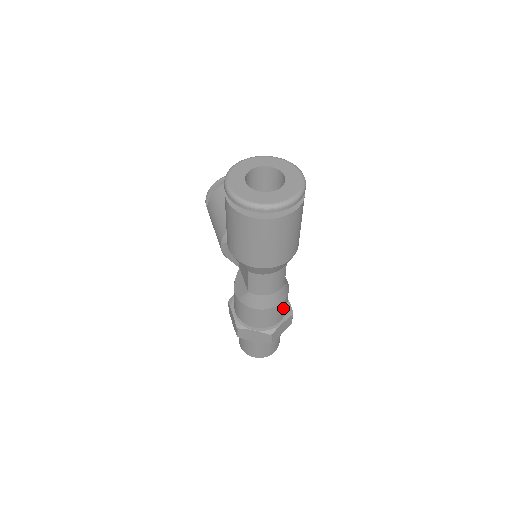
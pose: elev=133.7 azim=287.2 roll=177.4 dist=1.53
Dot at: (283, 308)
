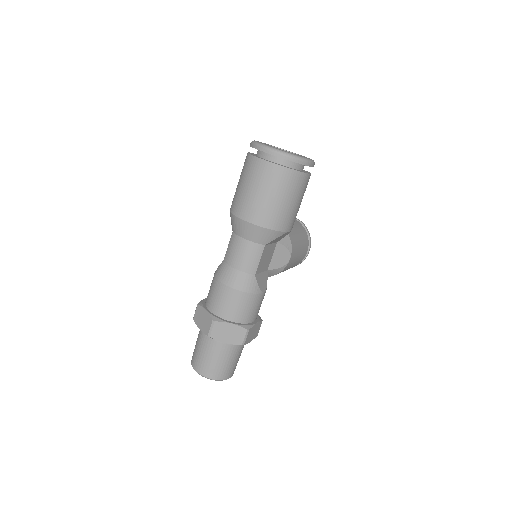
Dot at: (241, 305)
